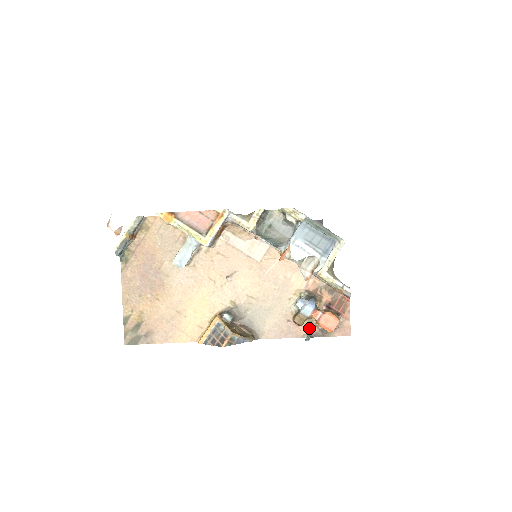
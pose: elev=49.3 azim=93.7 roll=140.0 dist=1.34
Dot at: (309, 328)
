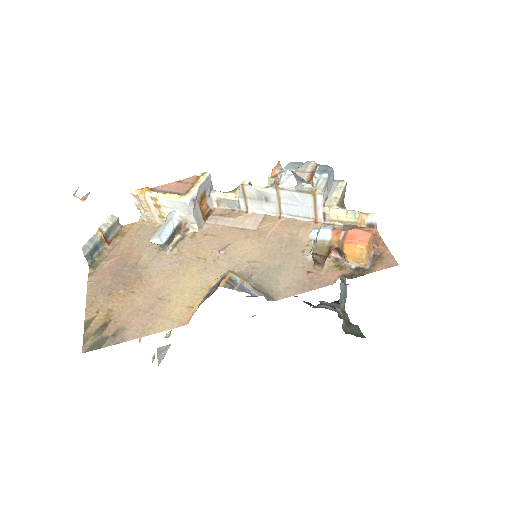
Dot at: (339, 272)
